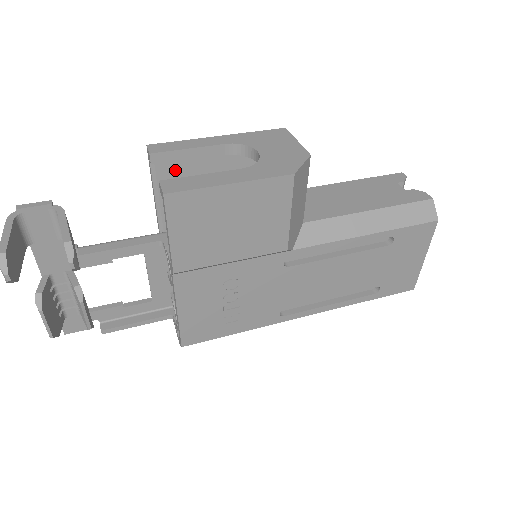
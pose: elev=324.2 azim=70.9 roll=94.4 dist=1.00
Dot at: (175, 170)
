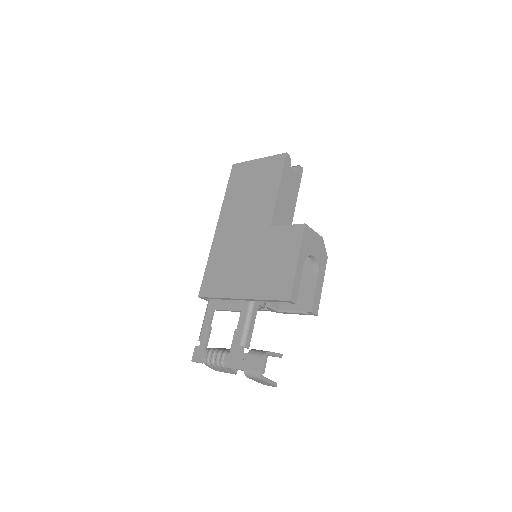
Dot at: occluded
